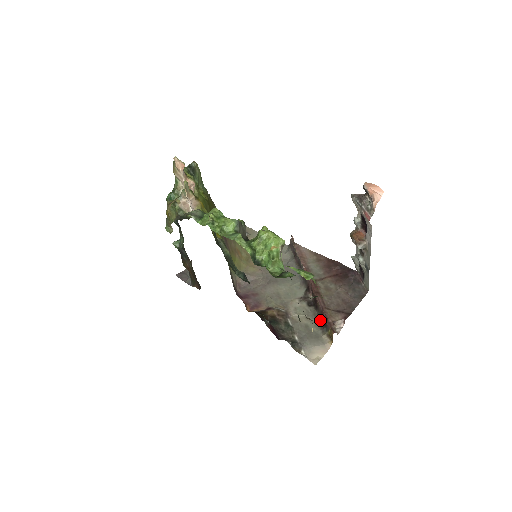
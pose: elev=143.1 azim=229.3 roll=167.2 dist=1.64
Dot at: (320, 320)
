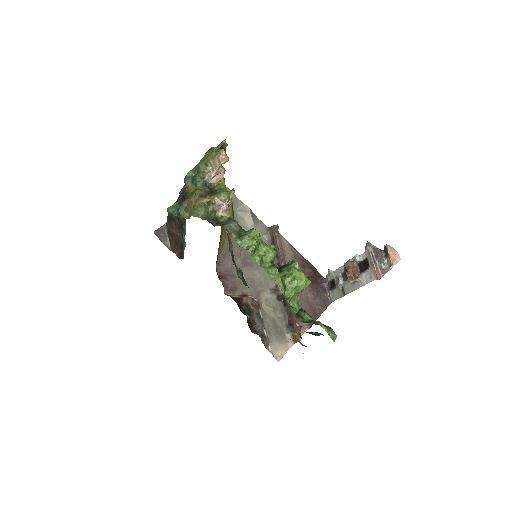
Dot at: (286, 318)
